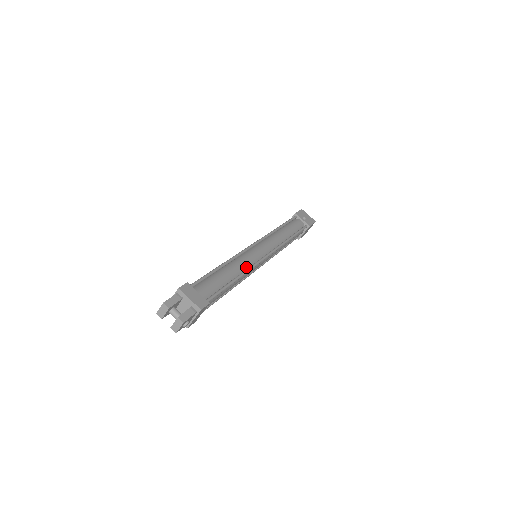
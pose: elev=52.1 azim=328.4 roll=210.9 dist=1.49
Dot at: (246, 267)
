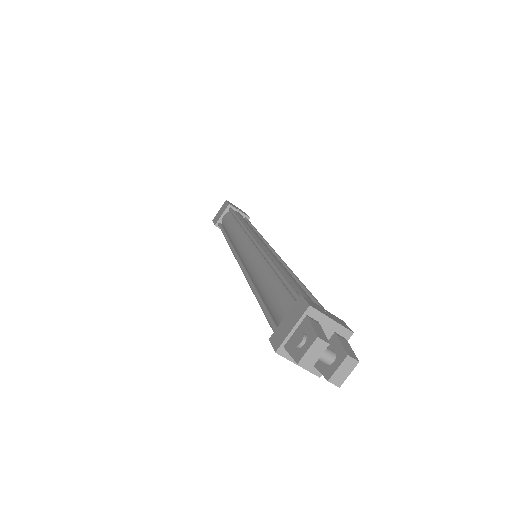
Dot at: occluded
